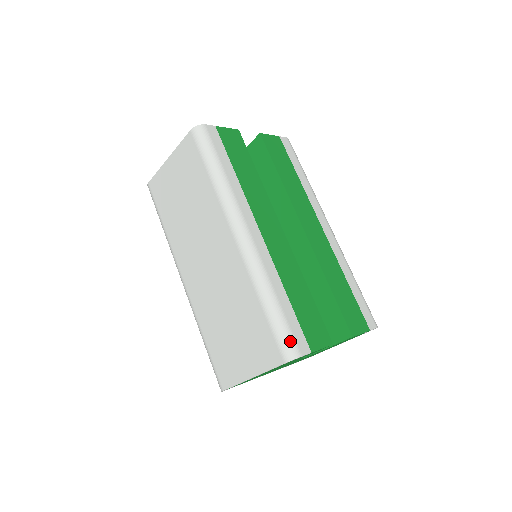
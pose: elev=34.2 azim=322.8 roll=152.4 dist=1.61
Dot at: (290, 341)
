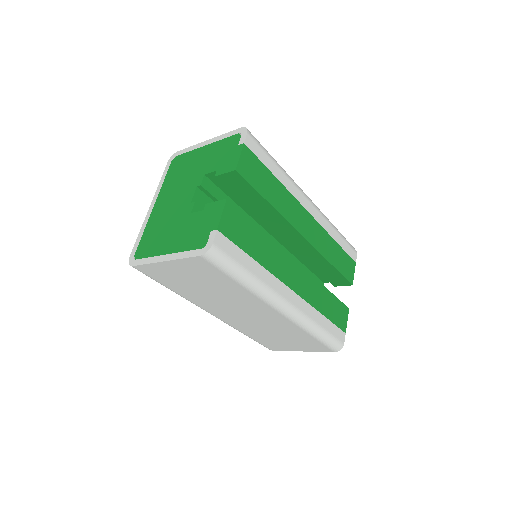
Dot at: (337, 343)
